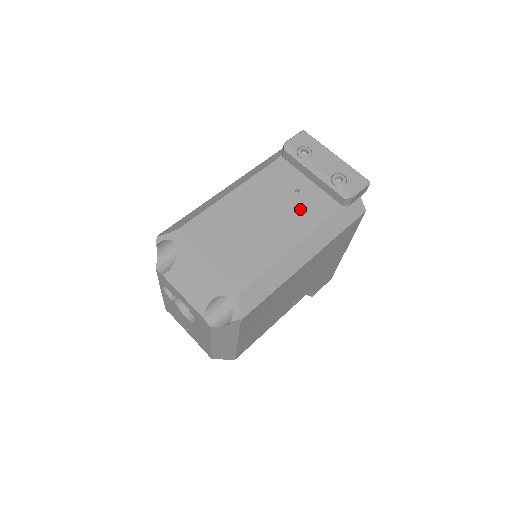
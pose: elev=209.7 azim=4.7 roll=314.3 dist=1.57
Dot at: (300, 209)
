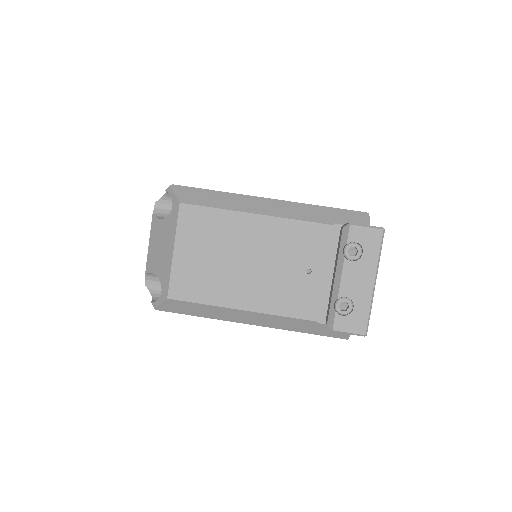
Dot at: (289, 288)
